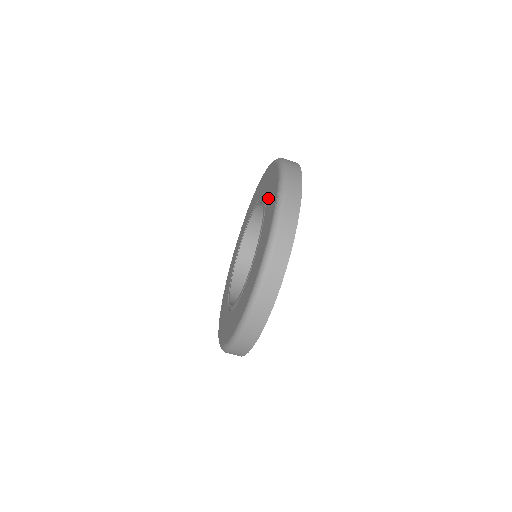
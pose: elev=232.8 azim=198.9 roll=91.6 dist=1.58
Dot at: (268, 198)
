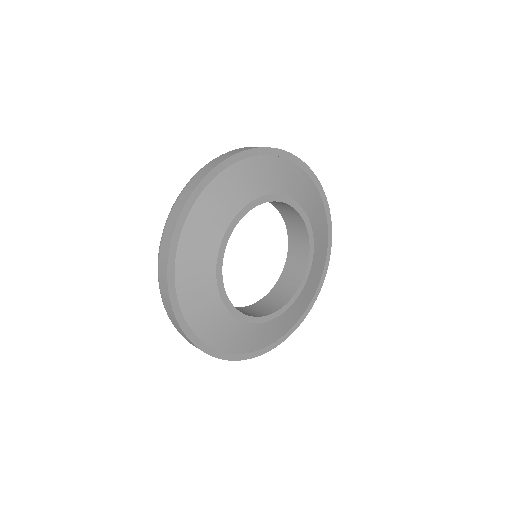
Dot at: occluded
